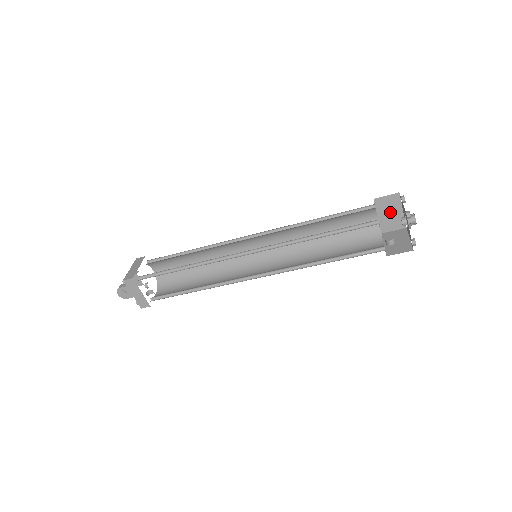
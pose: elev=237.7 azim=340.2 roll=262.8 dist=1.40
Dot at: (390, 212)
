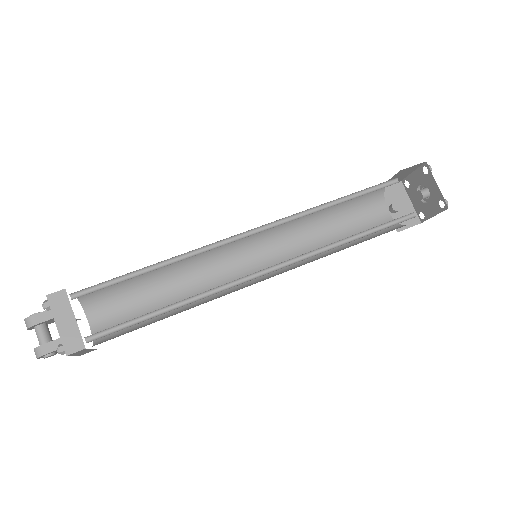
Dot at: (402, 175)
